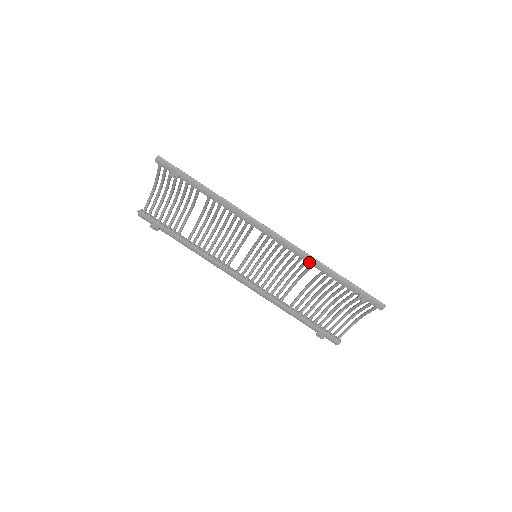
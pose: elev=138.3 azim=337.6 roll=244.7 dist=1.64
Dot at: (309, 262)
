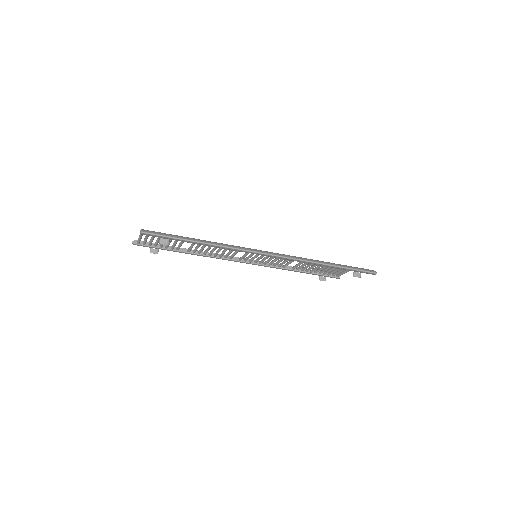
Dot at: occluded
